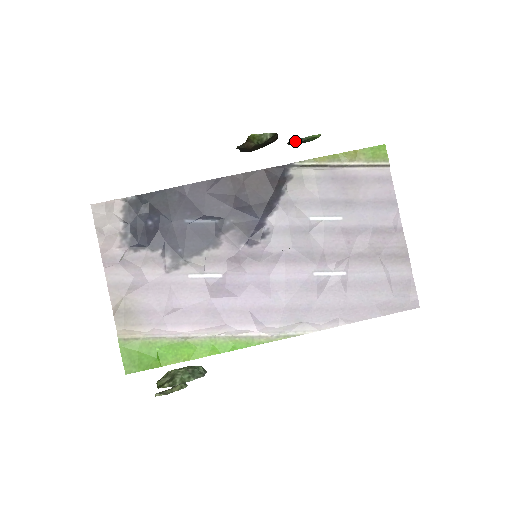
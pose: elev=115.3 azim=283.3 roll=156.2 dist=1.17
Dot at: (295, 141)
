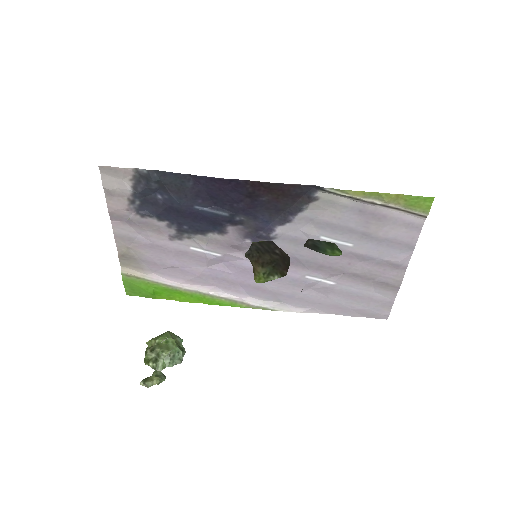
Dot at: (312, 249)
